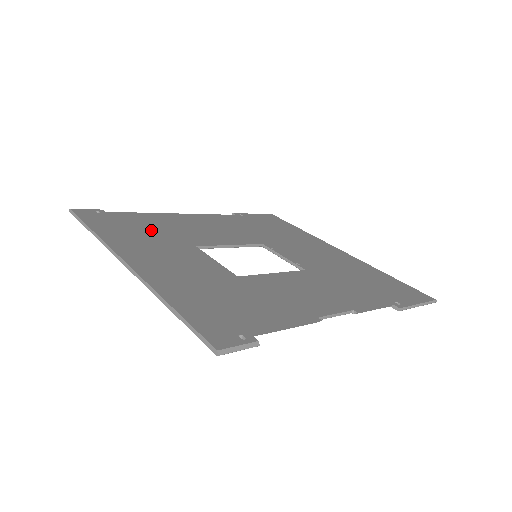
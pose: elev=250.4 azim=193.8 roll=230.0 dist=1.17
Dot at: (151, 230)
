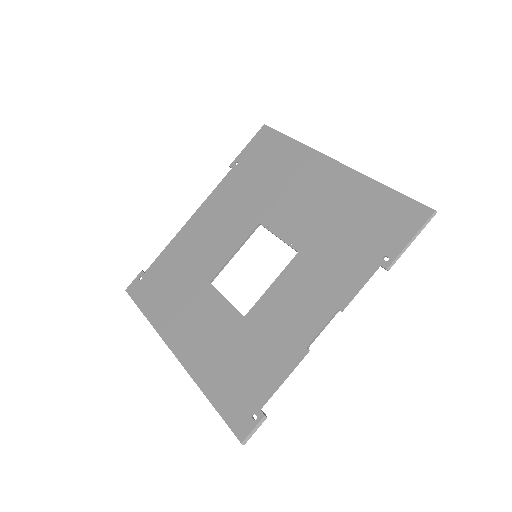
Dot at: (177, 280)
